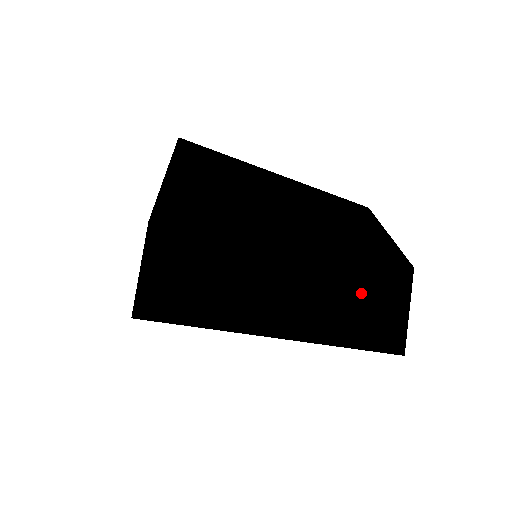
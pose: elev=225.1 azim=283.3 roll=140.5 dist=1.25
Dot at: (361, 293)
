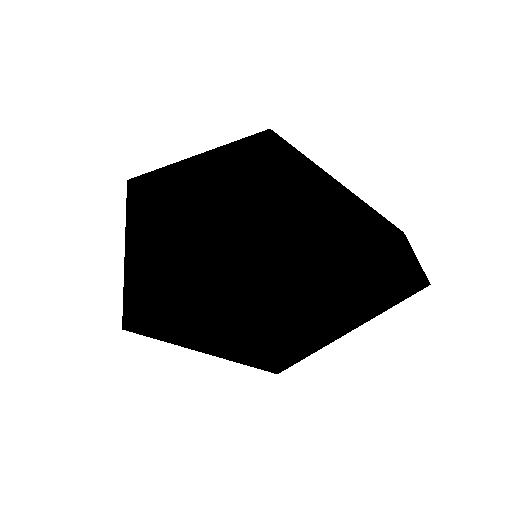
Dot at: (393, 236)
